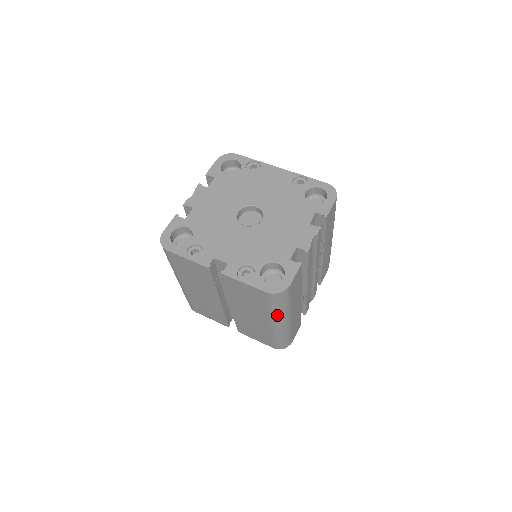
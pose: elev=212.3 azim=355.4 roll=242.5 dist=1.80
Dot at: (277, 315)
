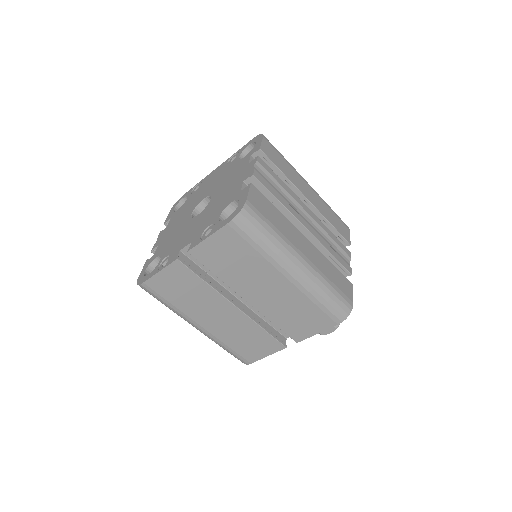
Dot at: (275, 254)
